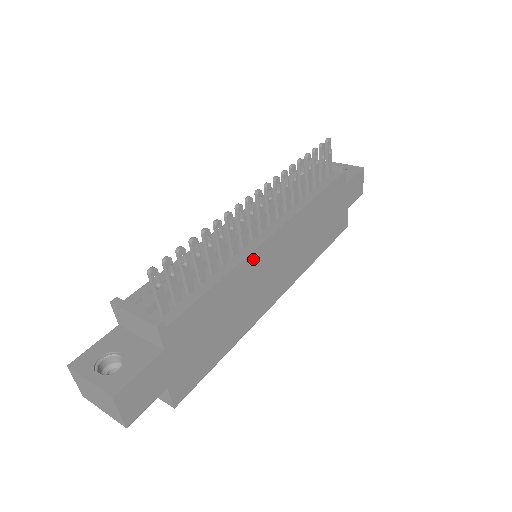
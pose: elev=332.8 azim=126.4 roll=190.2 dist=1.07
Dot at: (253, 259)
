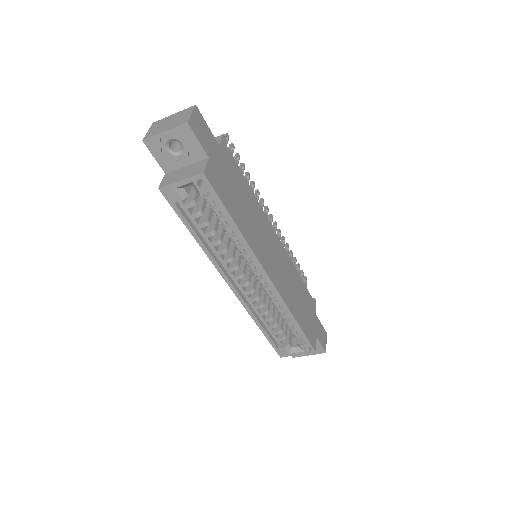
Dot at: (265, 219)
